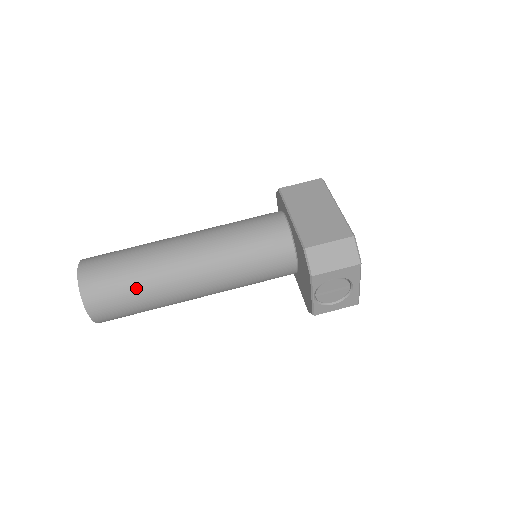
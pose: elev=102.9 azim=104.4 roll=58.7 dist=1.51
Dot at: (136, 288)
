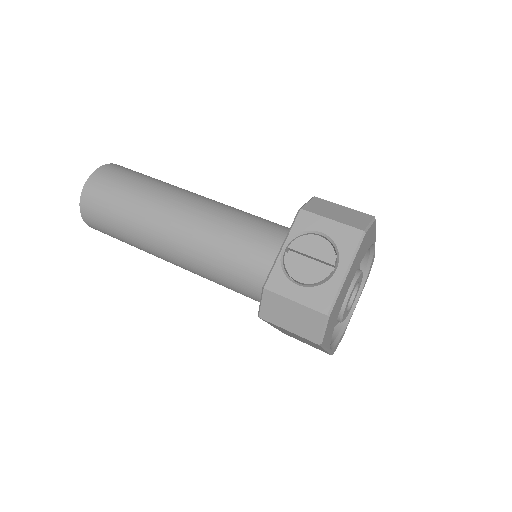
Dot at: (142, 184)
